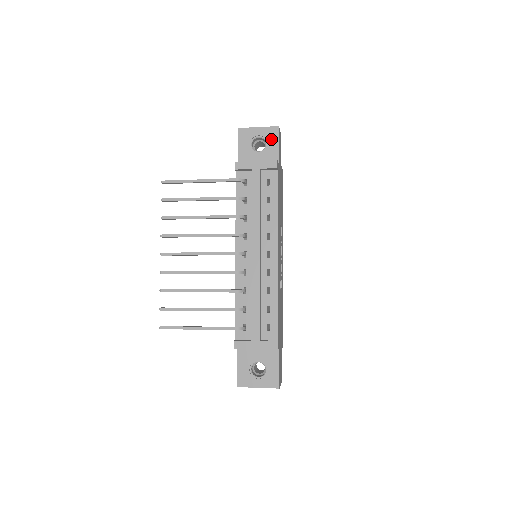
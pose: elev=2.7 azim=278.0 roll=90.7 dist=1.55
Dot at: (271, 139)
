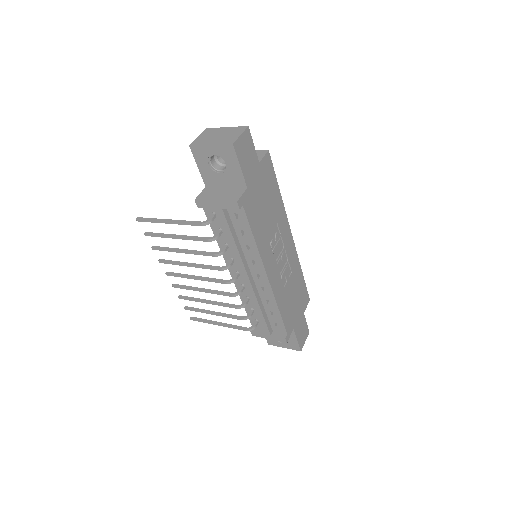
Dot at: (229, 159)
